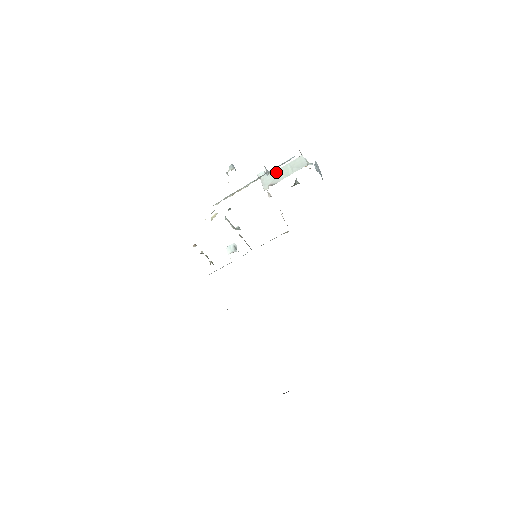
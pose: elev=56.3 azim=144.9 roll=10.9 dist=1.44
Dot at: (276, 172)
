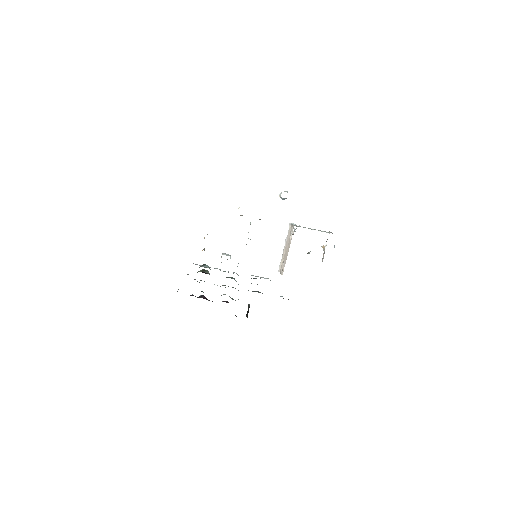
Dot at: occluded
